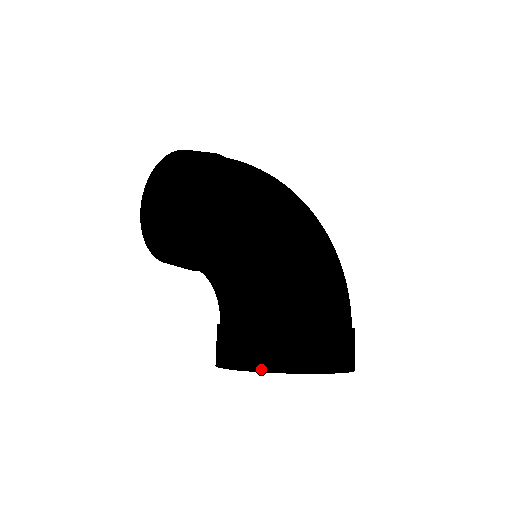
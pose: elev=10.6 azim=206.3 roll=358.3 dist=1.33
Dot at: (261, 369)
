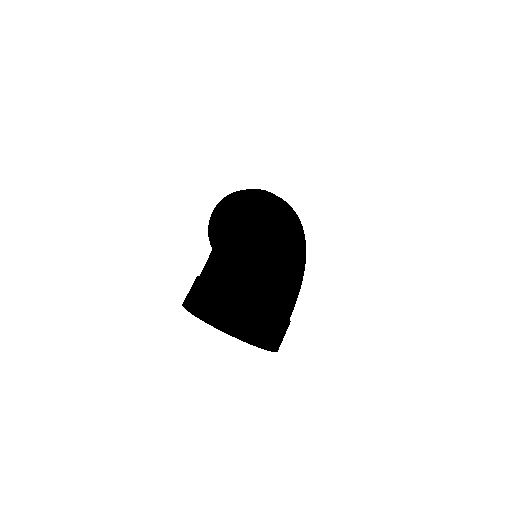
Dot at: (186, 302)
